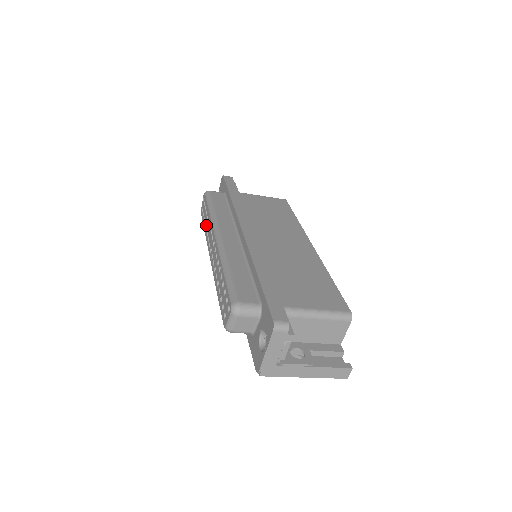
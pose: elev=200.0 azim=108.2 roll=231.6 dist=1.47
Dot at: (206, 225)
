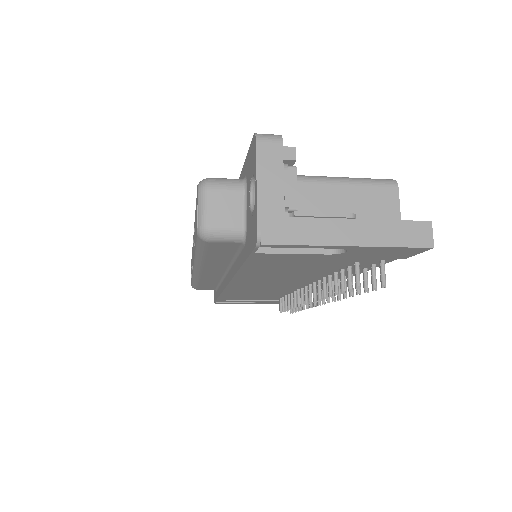
Dot at: occluded
